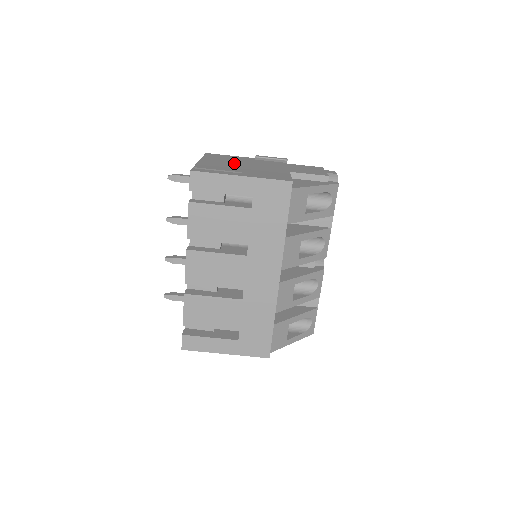
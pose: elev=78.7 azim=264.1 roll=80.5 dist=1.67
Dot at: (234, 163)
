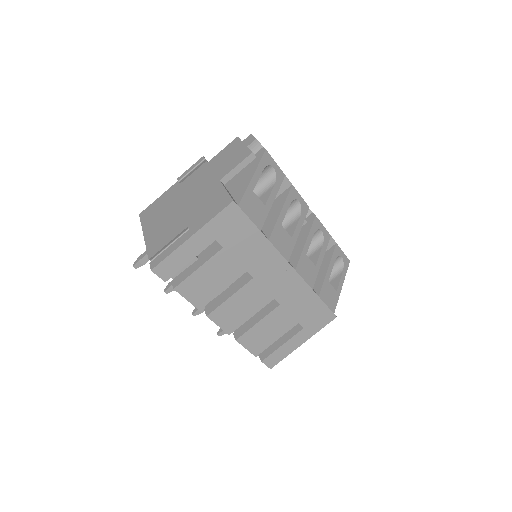
Dot at: (171, 213)
